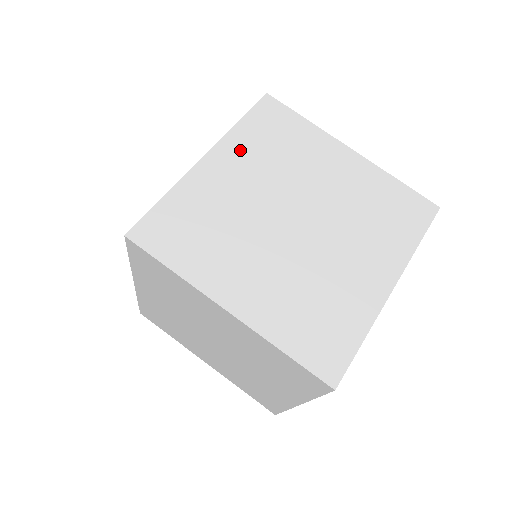
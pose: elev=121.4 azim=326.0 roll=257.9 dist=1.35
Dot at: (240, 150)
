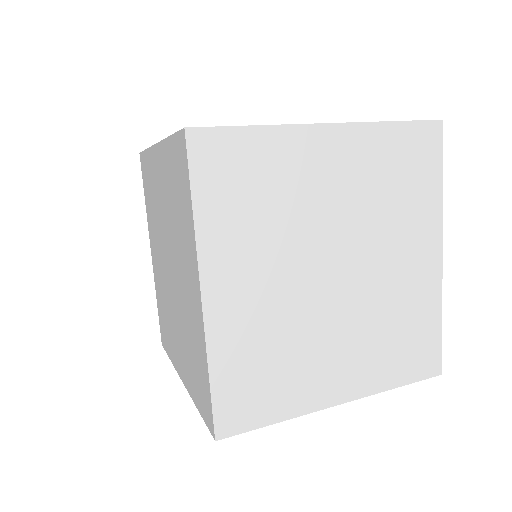
Dot at: occluded
